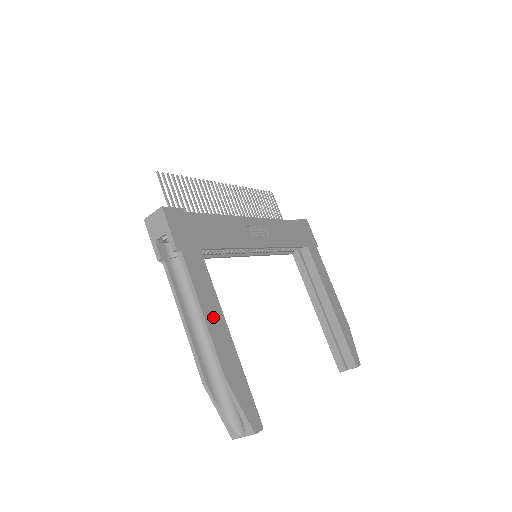
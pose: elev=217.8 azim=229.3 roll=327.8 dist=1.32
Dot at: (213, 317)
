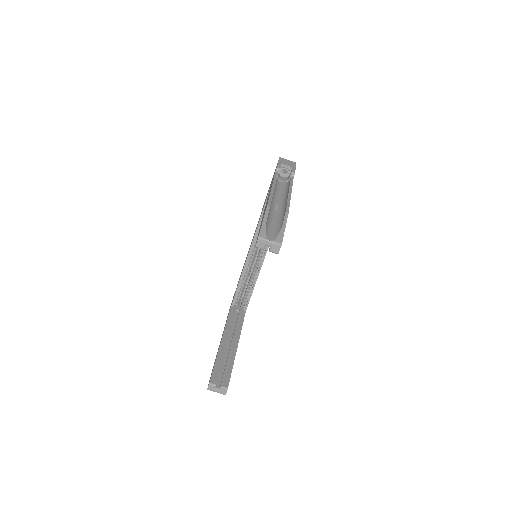
Dot at: occluded
